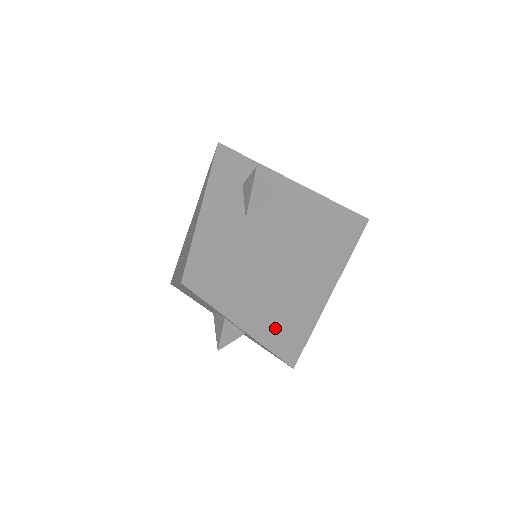
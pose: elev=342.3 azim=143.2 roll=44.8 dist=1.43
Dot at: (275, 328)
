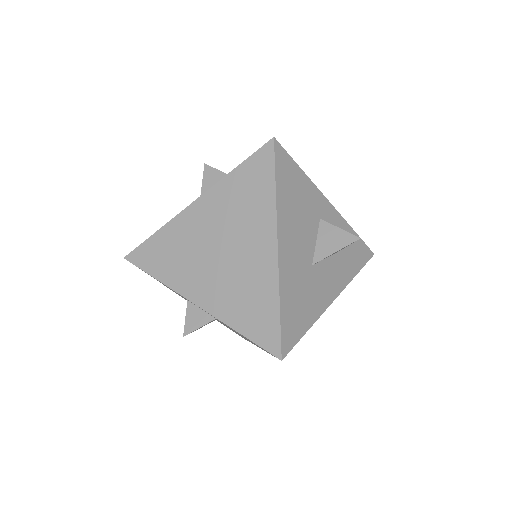
Dot at: (228, 296)
